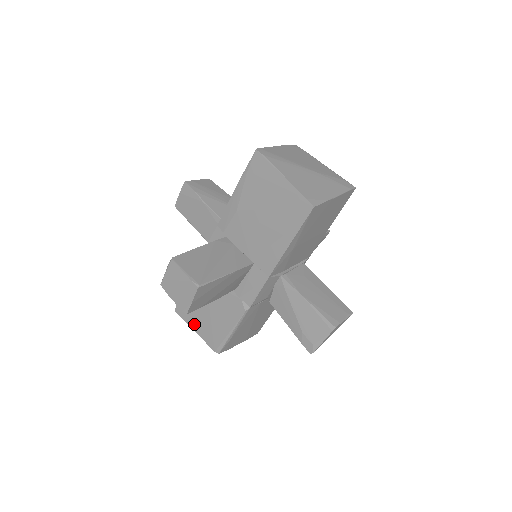
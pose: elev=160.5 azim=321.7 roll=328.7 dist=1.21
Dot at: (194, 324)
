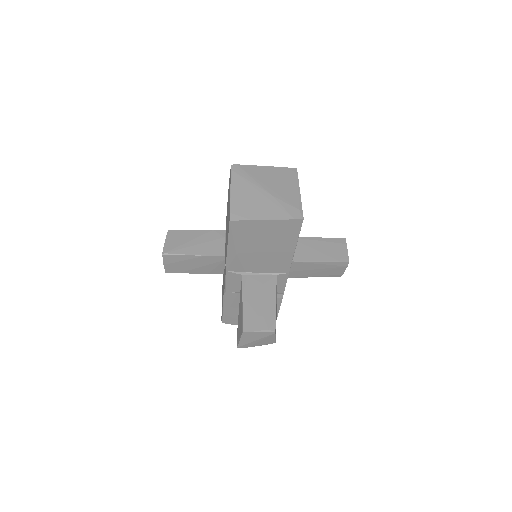
Dot at: occluded
